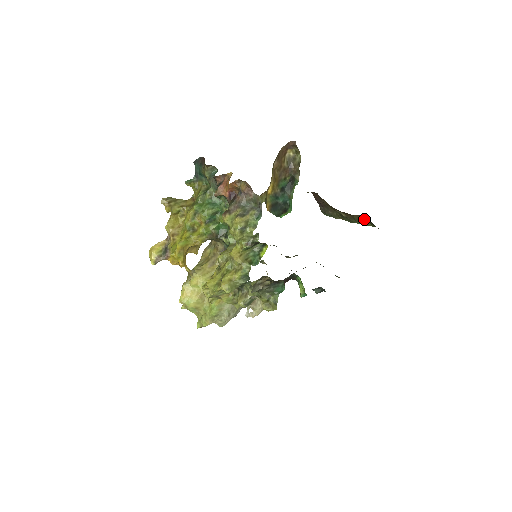
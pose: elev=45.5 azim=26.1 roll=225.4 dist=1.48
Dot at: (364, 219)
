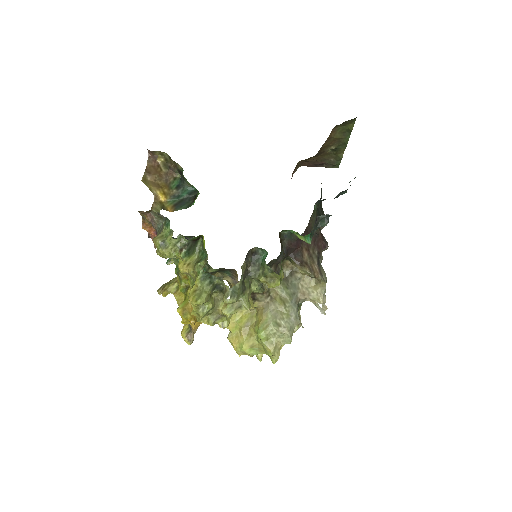
Dot at: (342, 128)
